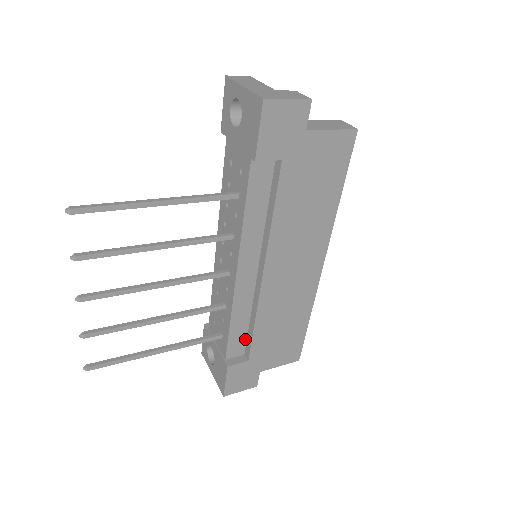
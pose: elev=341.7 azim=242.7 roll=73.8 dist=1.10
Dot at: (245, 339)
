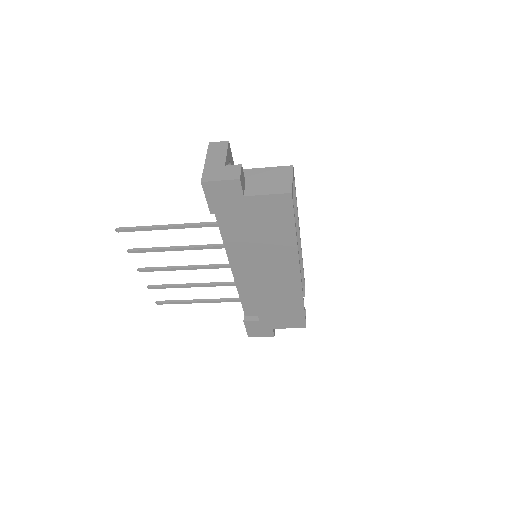
Dot at: occluded
